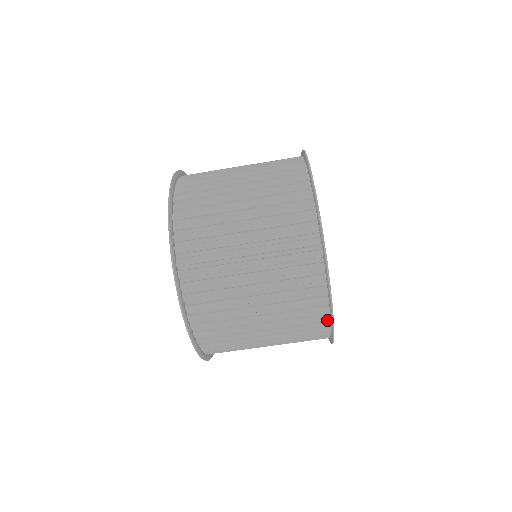
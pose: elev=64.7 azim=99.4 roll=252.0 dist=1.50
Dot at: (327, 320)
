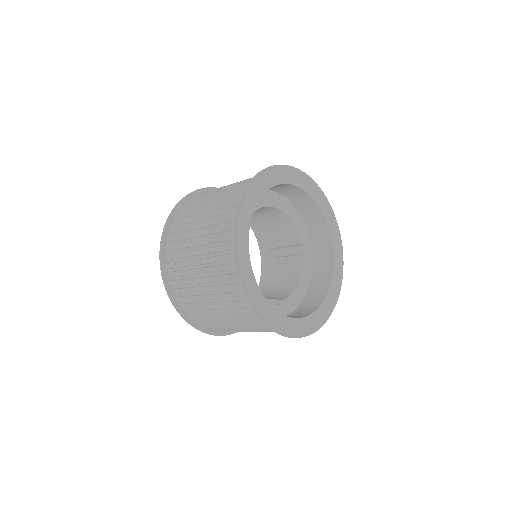
Dot at: occluded
